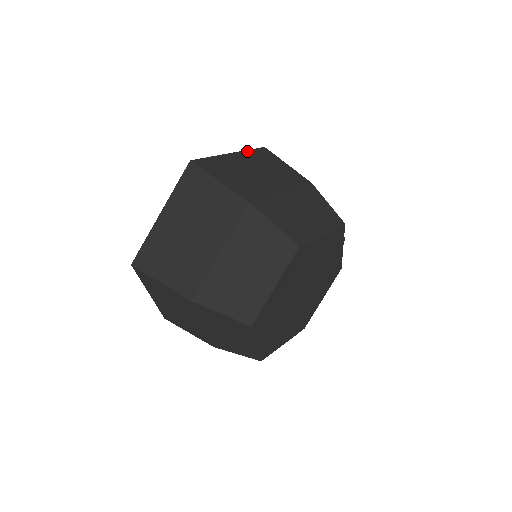
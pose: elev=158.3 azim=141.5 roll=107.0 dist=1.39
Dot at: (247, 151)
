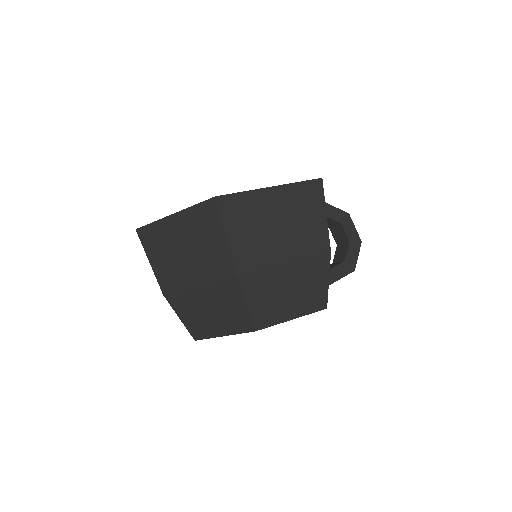
Dot at: (294, 185)
